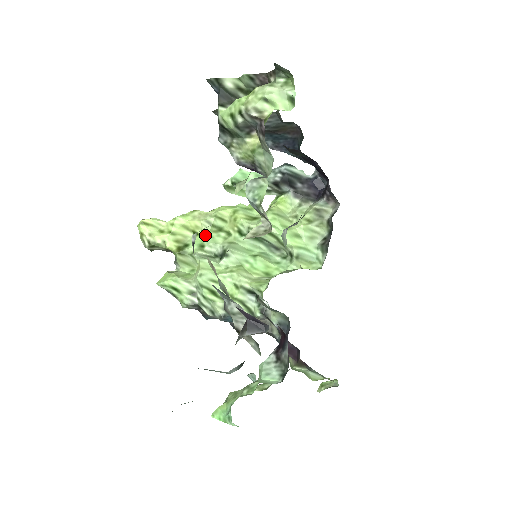
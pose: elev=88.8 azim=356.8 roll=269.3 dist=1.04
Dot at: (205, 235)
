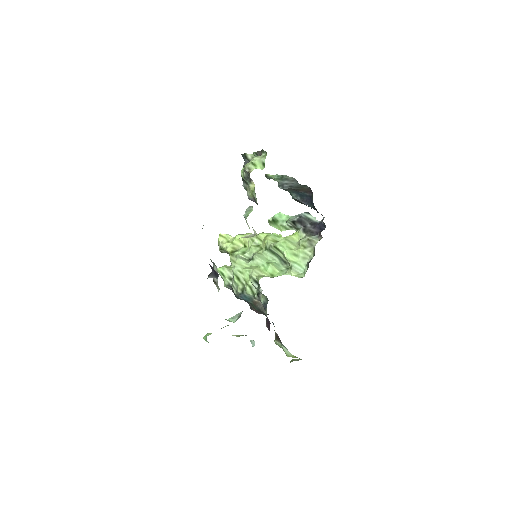
Dot at: (249, 247)
